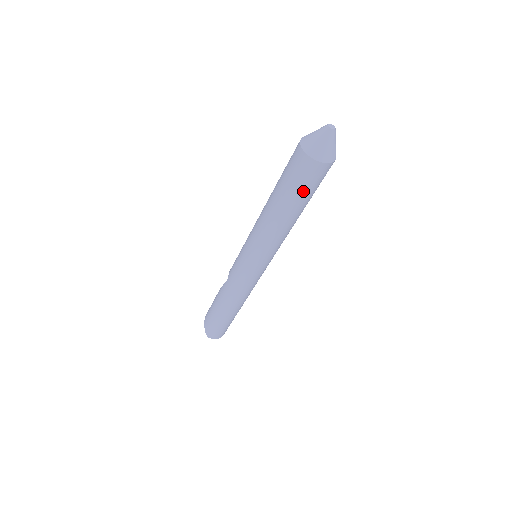
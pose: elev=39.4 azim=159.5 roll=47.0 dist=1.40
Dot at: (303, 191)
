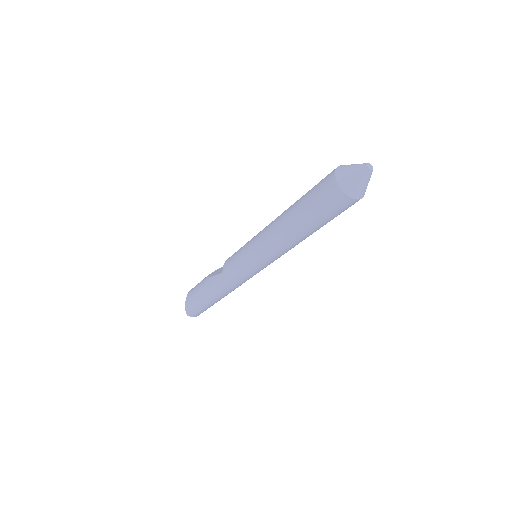
Dot at: (328, 218)
